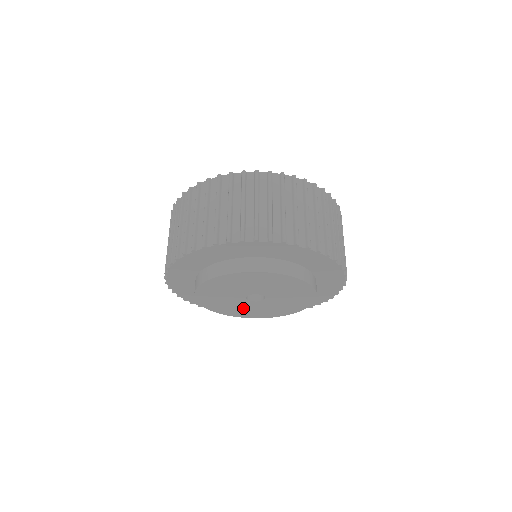
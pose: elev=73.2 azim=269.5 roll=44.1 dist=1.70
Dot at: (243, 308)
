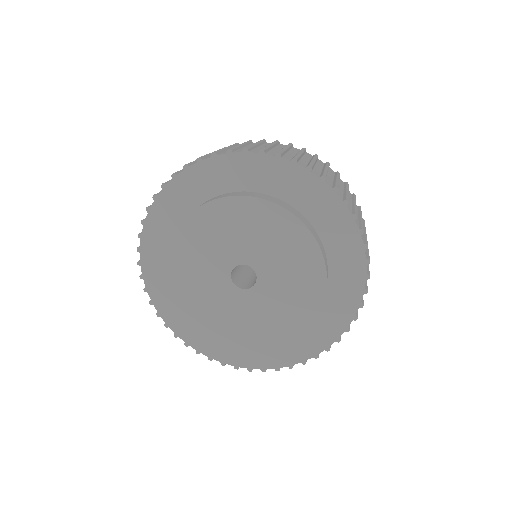
Dot at: (223, 309)
